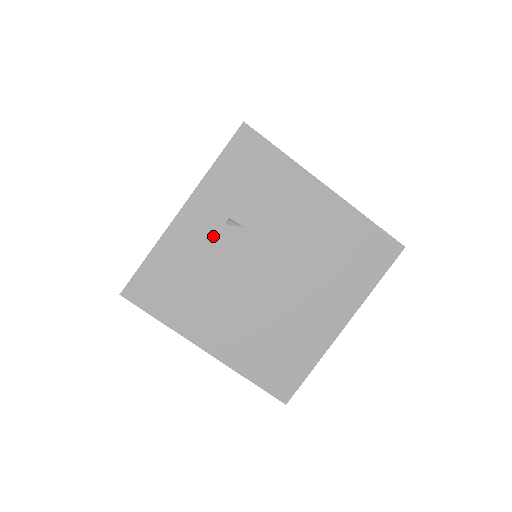
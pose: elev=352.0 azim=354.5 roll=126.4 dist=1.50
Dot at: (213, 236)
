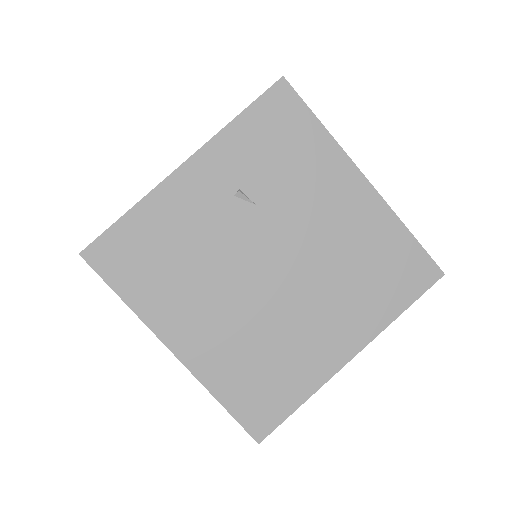
Dot at: (215, 207)
